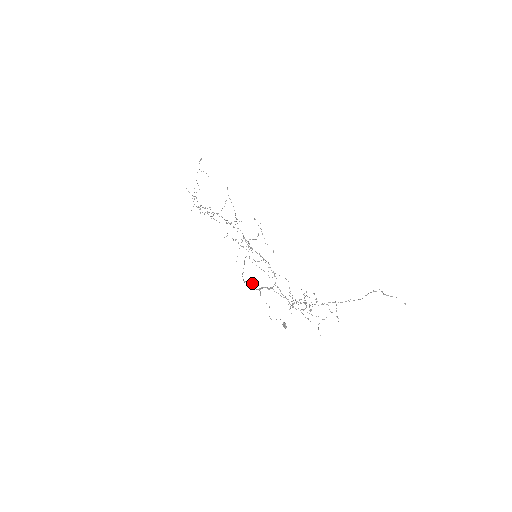
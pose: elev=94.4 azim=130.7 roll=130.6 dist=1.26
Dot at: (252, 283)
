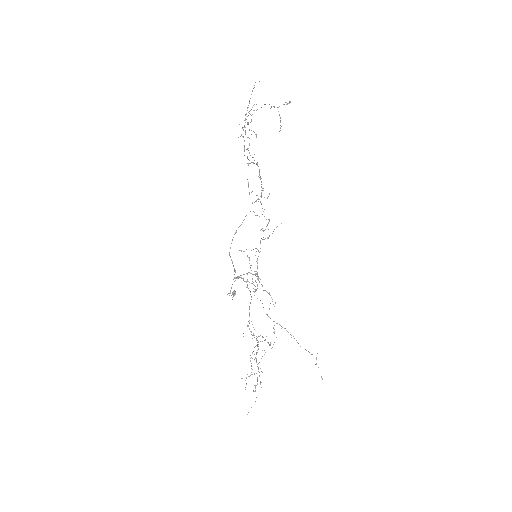
Dot at: occluded
